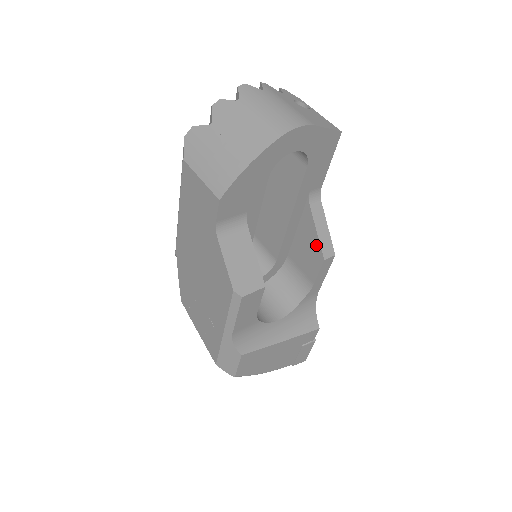
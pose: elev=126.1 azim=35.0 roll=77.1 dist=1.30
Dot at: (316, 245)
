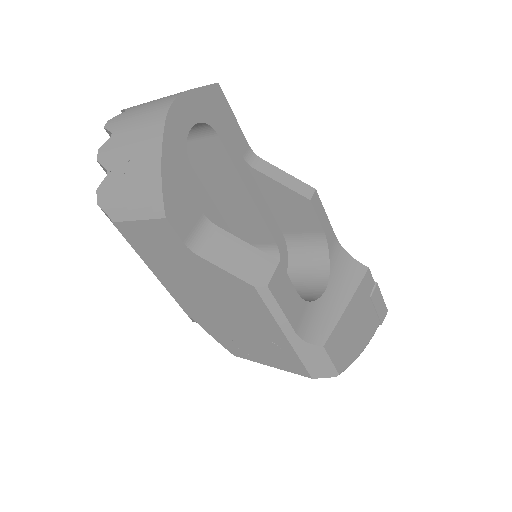
Dot at: (292, 196)
